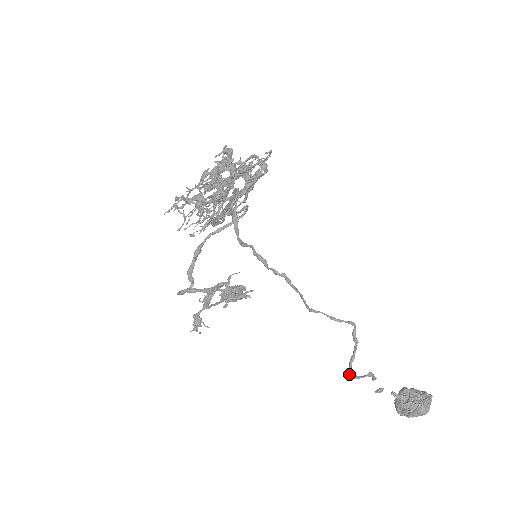
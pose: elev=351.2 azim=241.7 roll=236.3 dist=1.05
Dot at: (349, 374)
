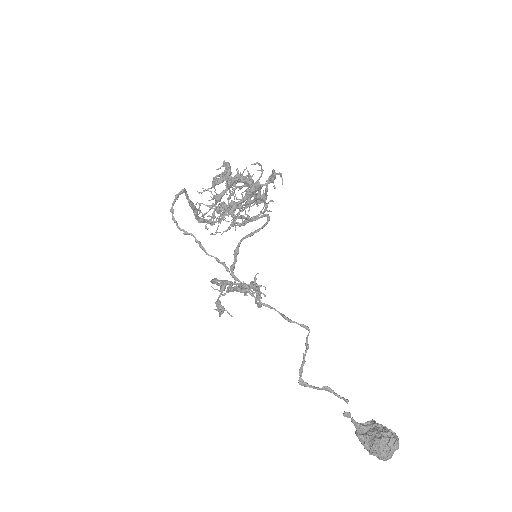
Dot at: occluded
